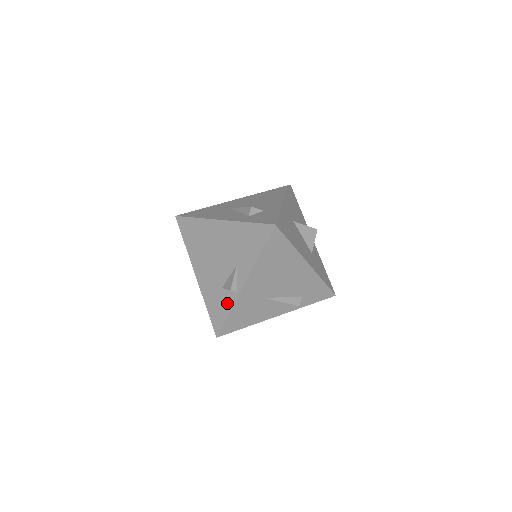
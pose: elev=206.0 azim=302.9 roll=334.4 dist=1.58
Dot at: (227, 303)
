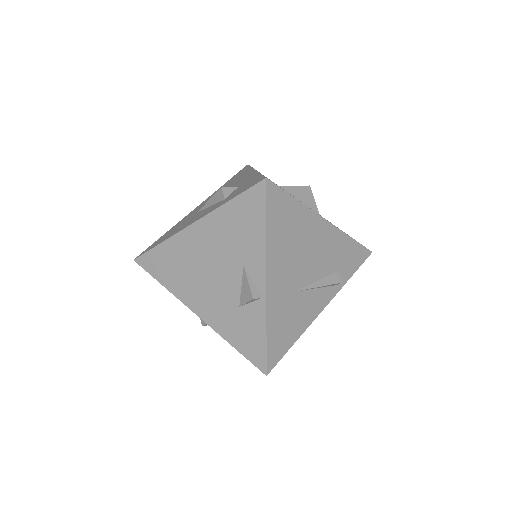
Dot at: (256, 321)
